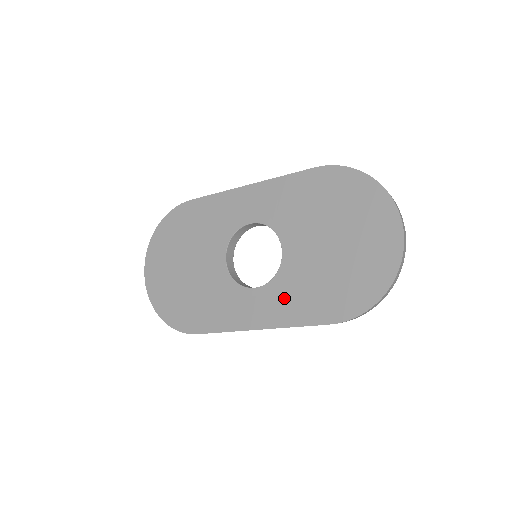
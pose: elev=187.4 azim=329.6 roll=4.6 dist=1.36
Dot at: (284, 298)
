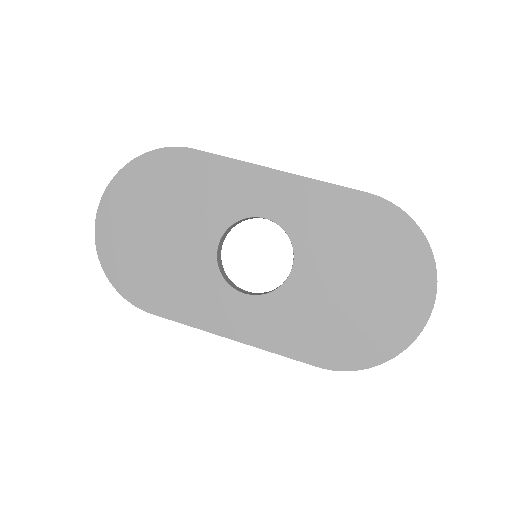
Dot at: (276, 319)
